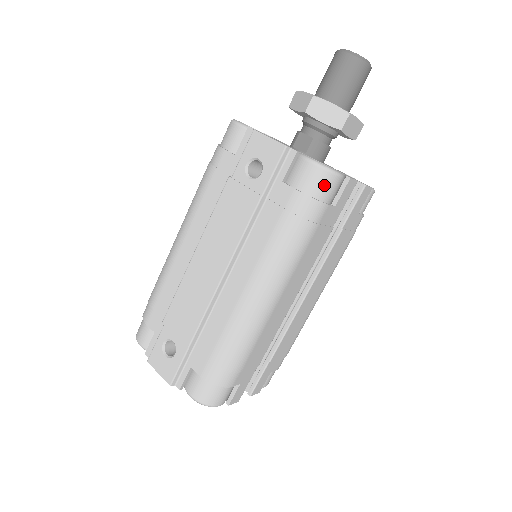
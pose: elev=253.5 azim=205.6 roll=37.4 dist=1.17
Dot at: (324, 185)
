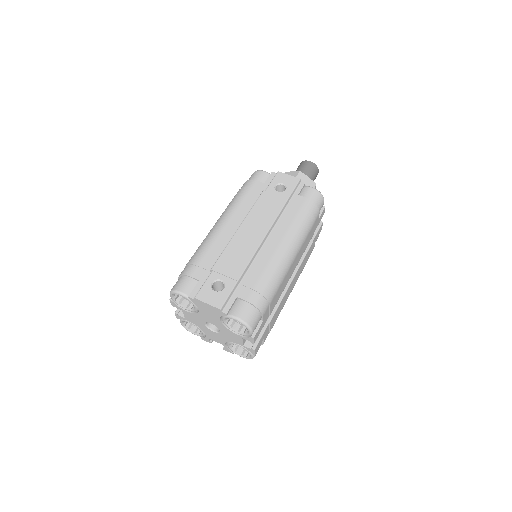
Dot at: (320, 201)
